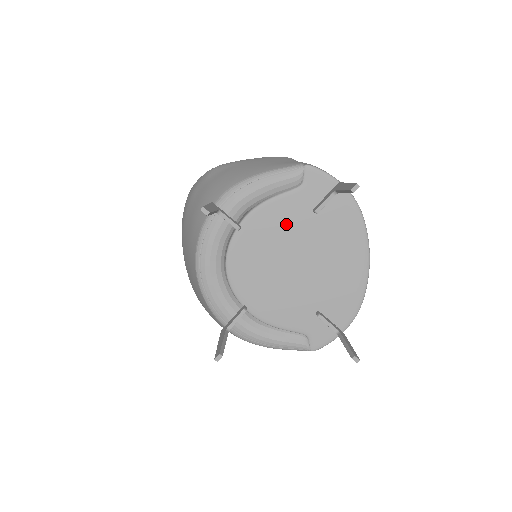
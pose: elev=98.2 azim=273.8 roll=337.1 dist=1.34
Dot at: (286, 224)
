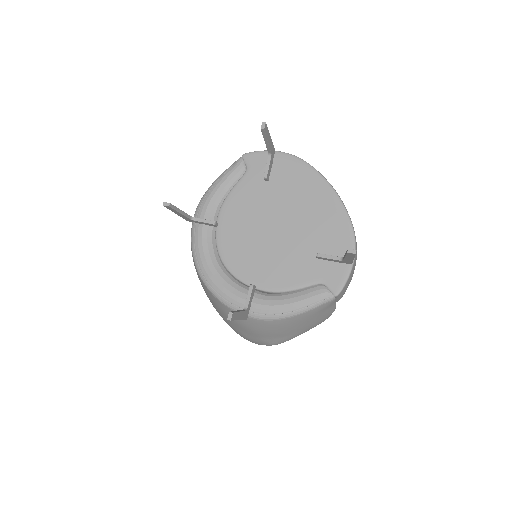
Dot at: (251, 202)
